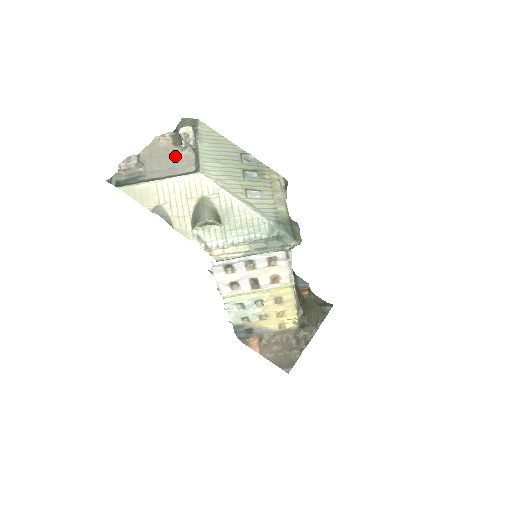
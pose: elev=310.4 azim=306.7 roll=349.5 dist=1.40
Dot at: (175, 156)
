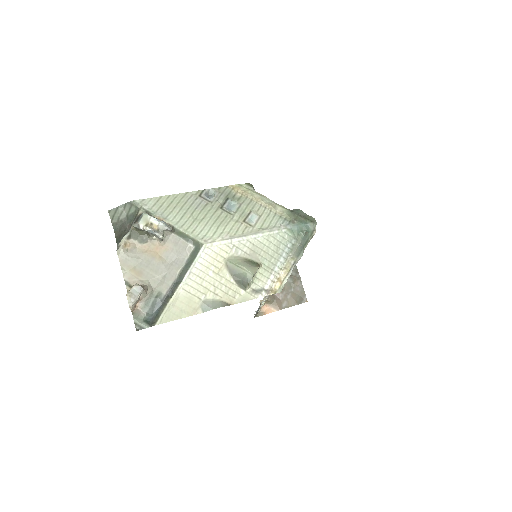
Dot at: (159, 251)
